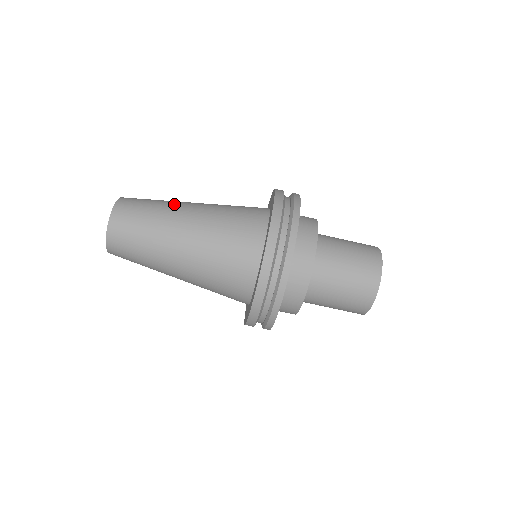
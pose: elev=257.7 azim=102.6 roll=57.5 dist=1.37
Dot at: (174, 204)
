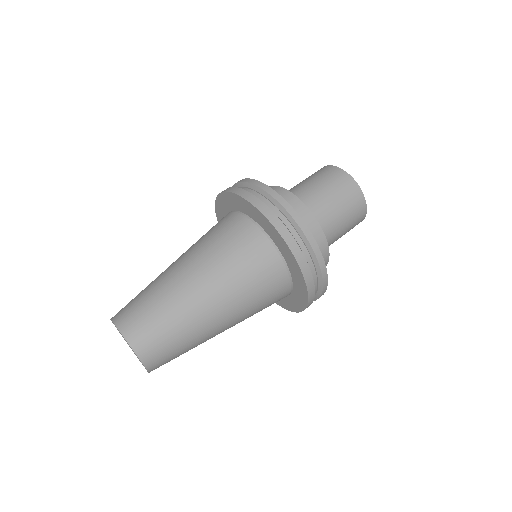
Dot at: (158, 276)
